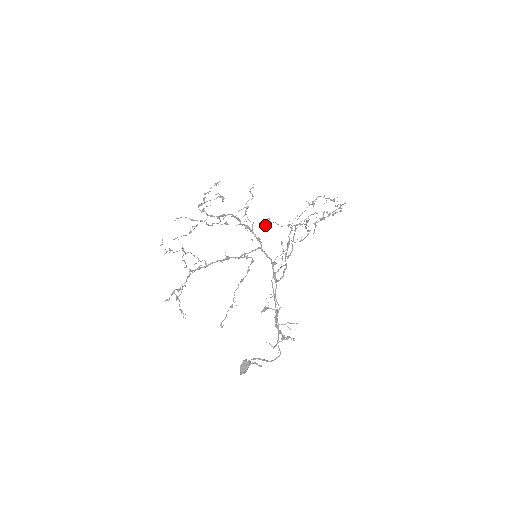
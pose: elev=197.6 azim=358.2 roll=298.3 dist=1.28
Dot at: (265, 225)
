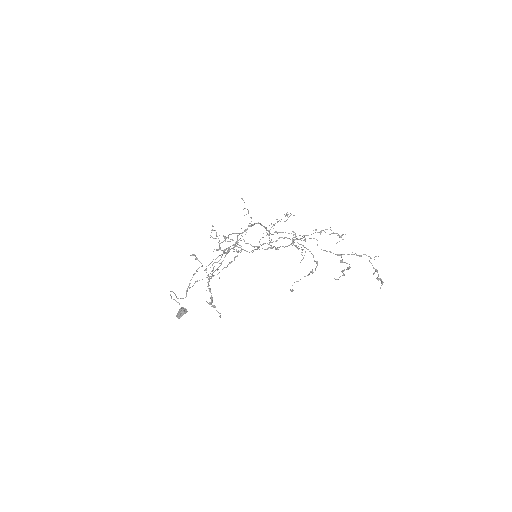
Dot at: (303, 257)
